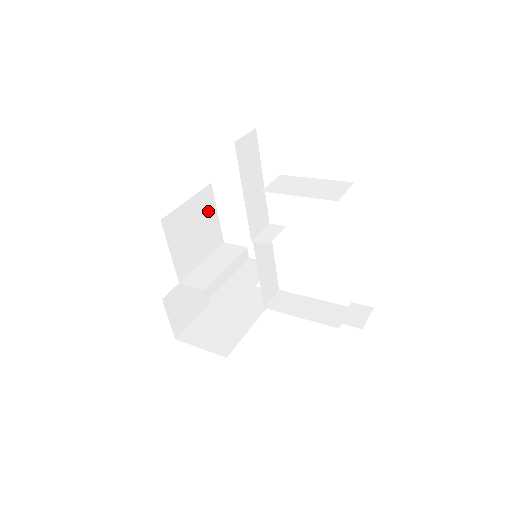
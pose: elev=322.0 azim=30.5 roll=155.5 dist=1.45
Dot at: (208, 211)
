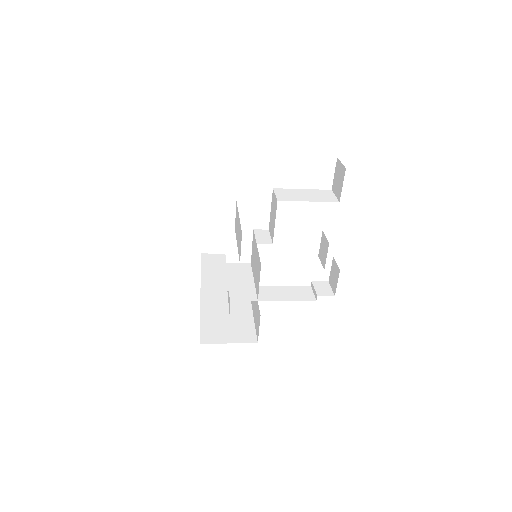
Dot at: occluded
